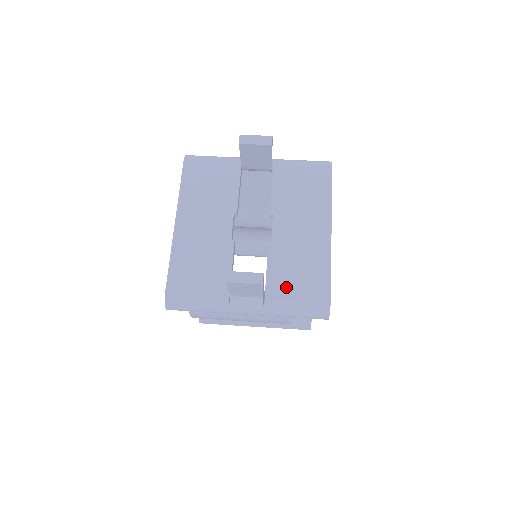
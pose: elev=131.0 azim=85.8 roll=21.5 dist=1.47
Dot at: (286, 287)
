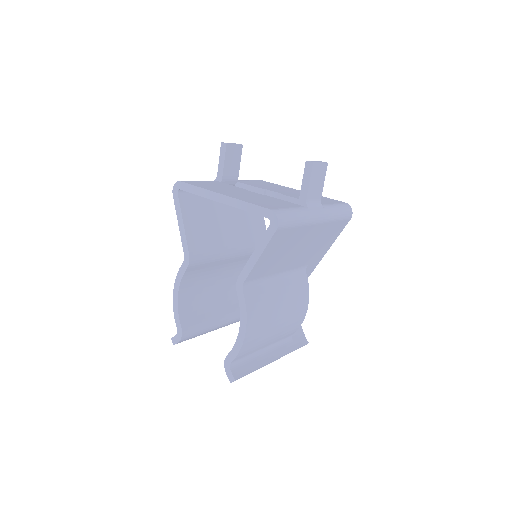
Dot at: occluded
